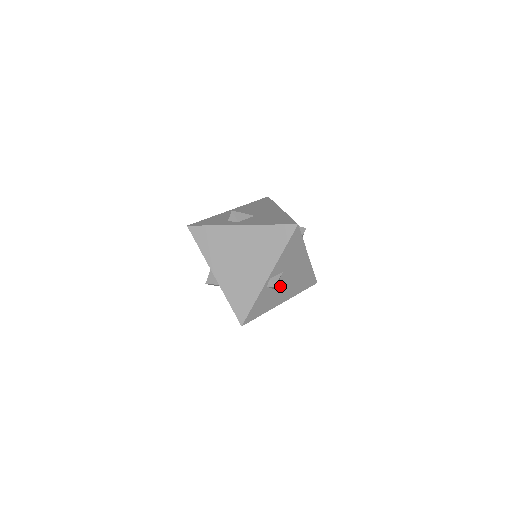
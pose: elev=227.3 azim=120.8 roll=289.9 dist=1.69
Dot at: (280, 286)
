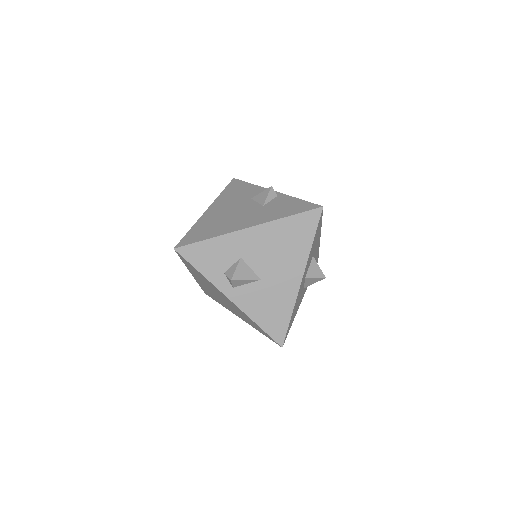
Dot at: occluded
